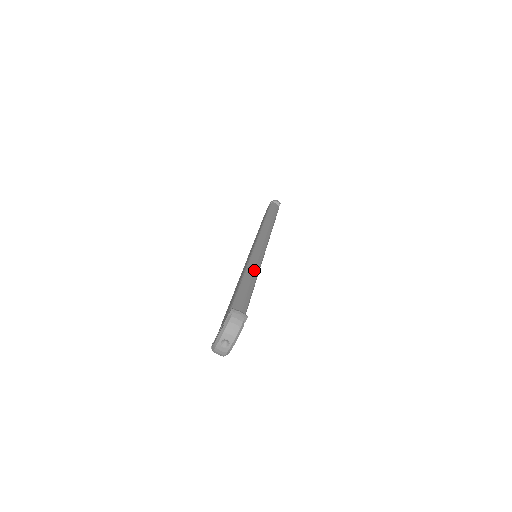
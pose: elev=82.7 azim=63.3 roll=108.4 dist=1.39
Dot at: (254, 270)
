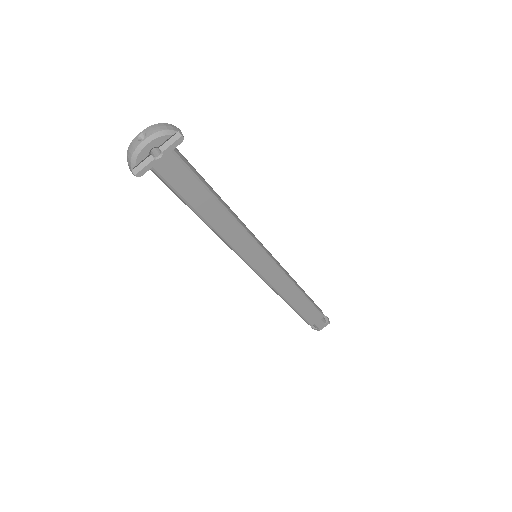
Dot at: (237, 216)
